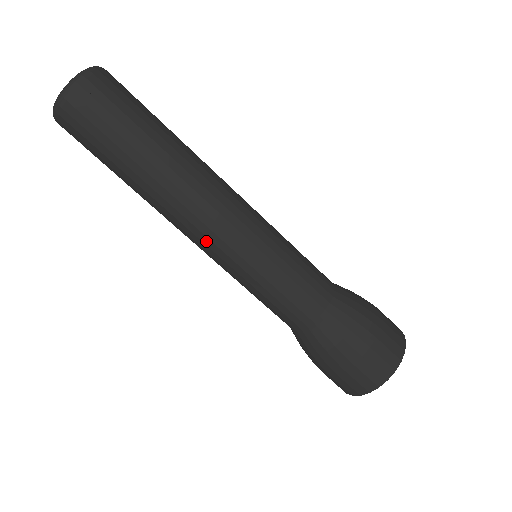
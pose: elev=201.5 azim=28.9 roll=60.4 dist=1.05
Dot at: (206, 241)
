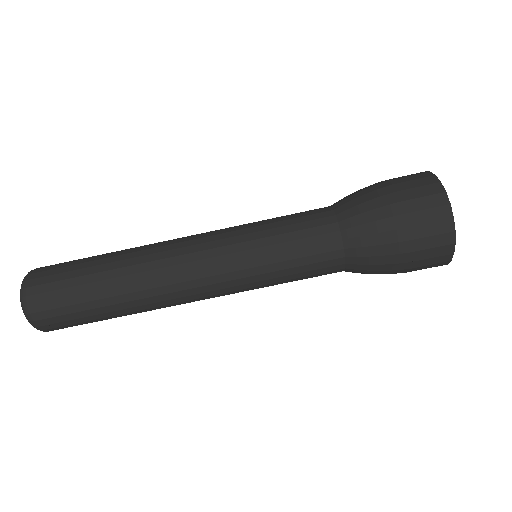
Dot at: occluded
